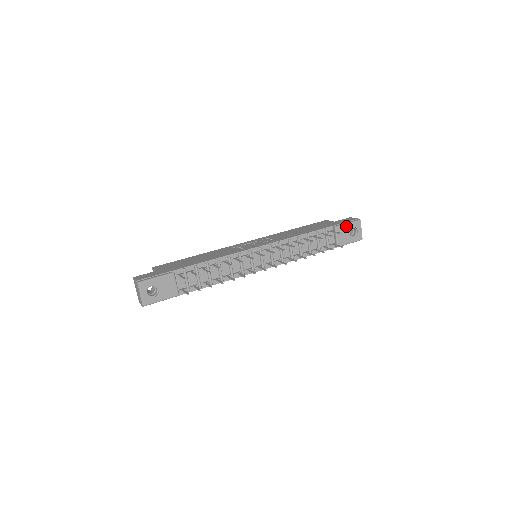
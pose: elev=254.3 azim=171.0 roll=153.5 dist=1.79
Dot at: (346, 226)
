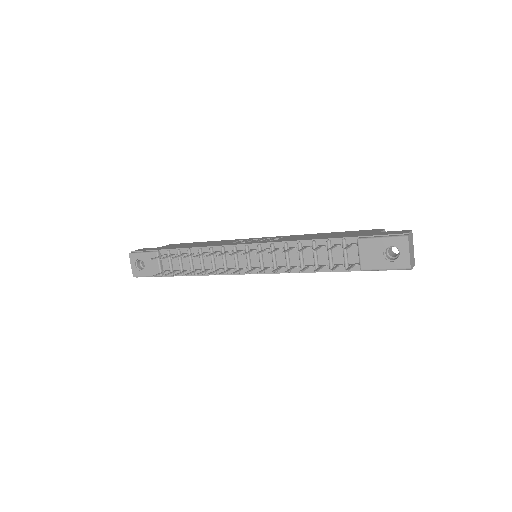
Dot at: (378, 241)
